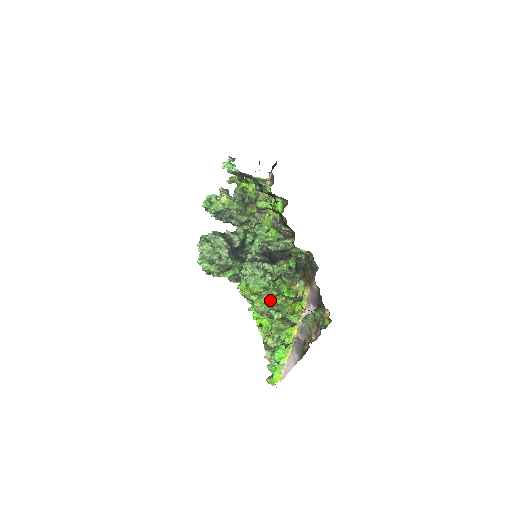
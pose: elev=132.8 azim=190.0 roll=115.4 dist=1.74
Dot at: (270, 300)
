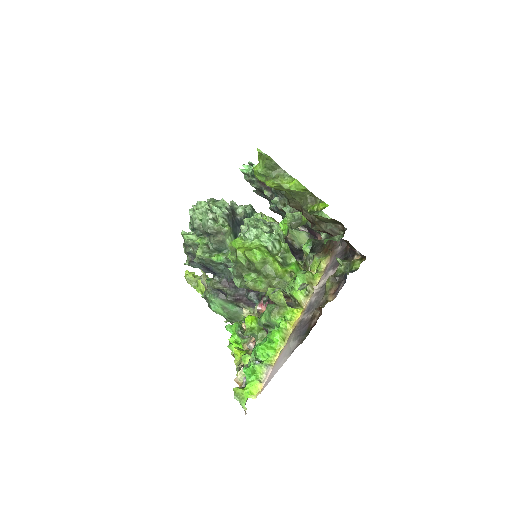
Dot at: (287, 183)
